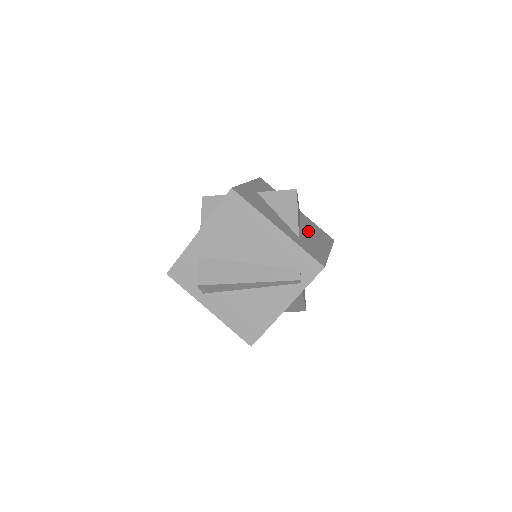
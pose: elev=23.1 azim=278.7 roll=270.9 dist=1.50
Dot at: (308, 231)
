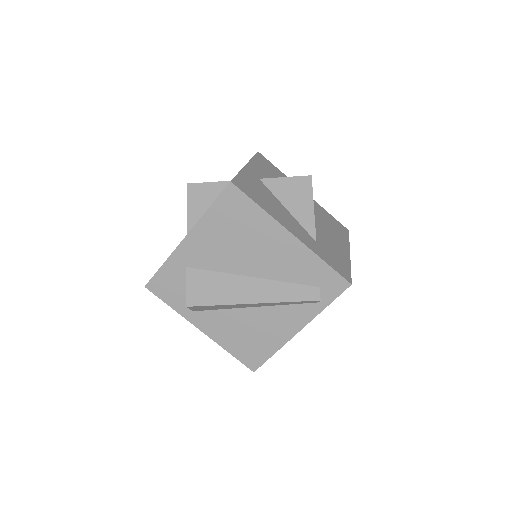
Dot at: (322, 226)
